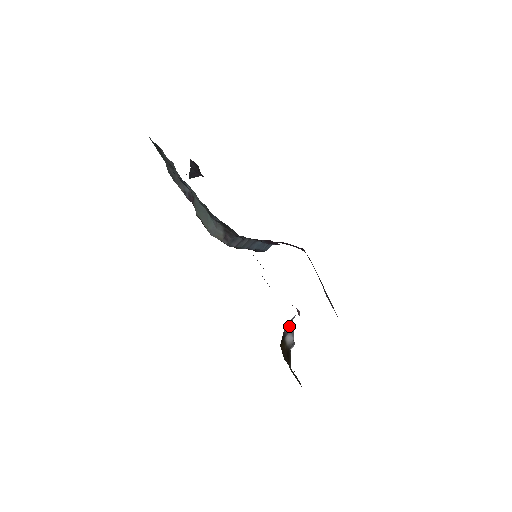
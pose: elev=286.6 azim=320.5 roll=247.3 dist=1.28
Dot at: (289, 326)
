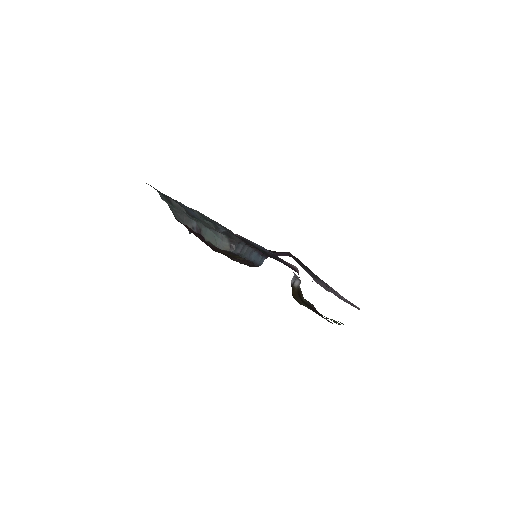
Dot at: (294, 277)
